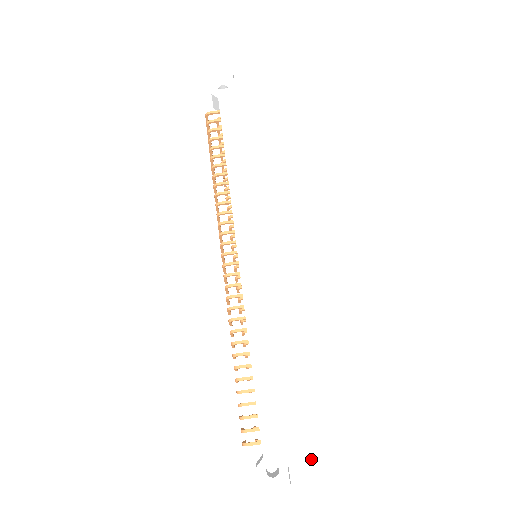
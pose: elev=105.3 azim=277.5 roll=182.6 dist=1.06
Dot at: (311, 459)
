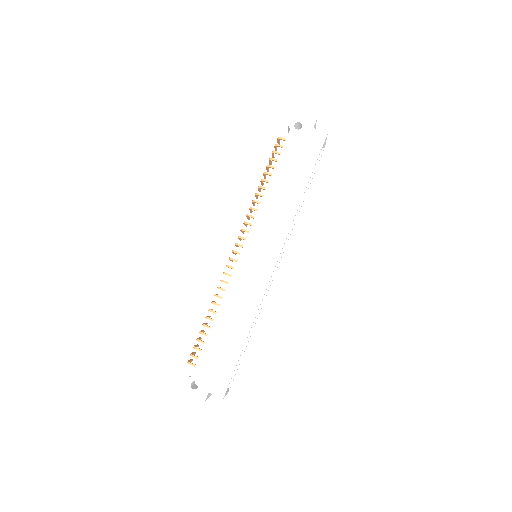
Dot at: (216, 392)
